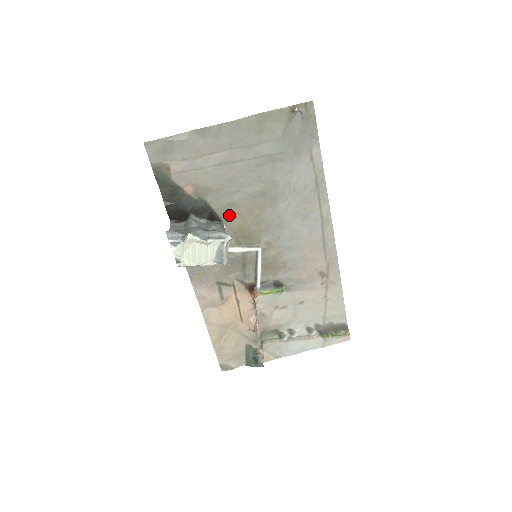
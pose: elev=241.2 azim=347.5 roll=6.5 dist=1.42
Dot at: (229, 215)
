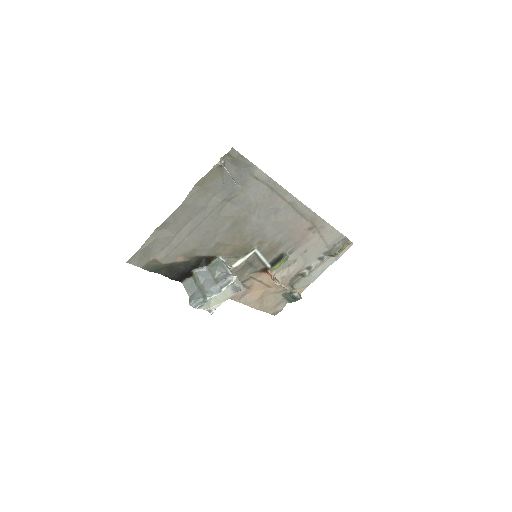
Dot at: (219, 250)
